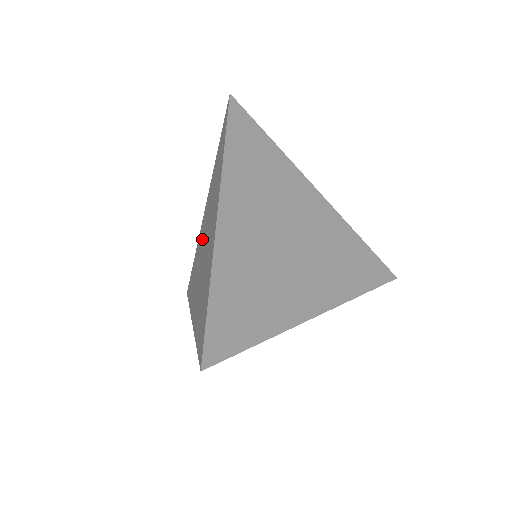
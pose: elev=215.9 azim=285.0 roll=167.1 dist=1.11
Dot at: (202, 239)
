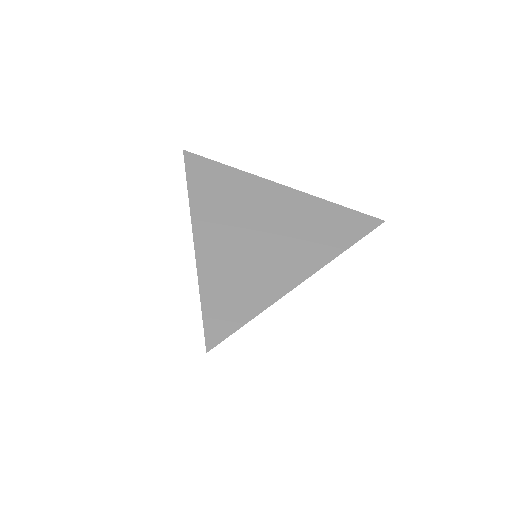
Dot at: occluded
